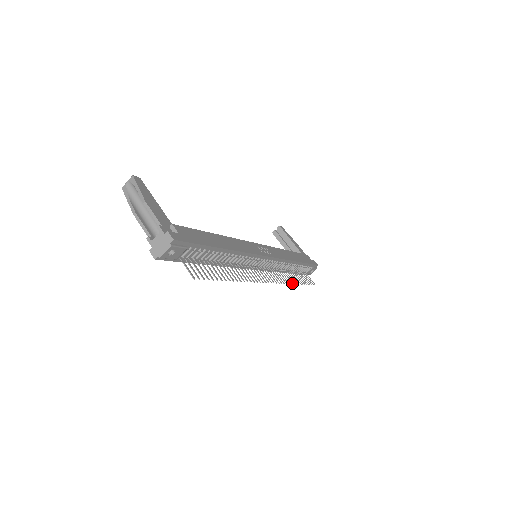
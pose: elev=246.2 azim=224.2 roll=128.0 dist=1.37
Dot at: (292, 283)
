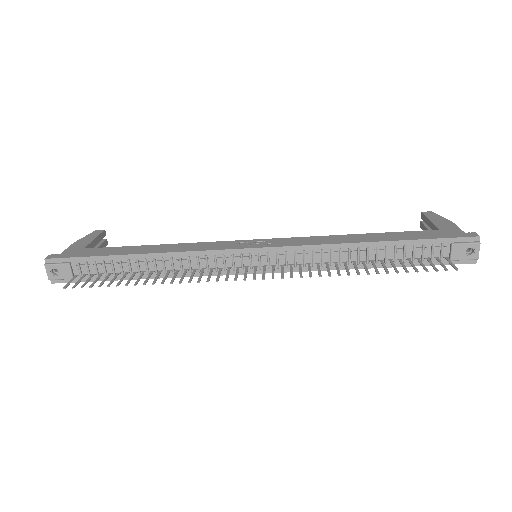
Dot at: occluded
